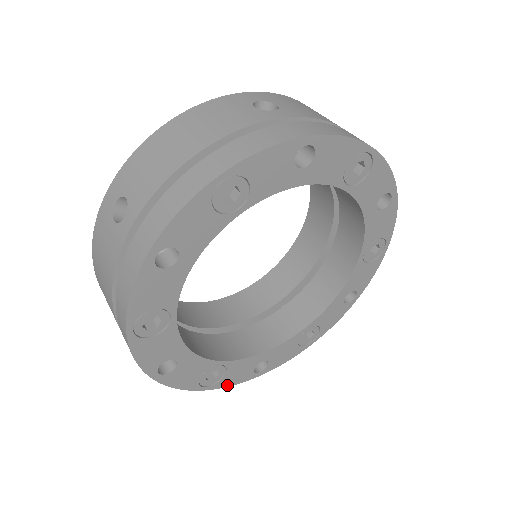
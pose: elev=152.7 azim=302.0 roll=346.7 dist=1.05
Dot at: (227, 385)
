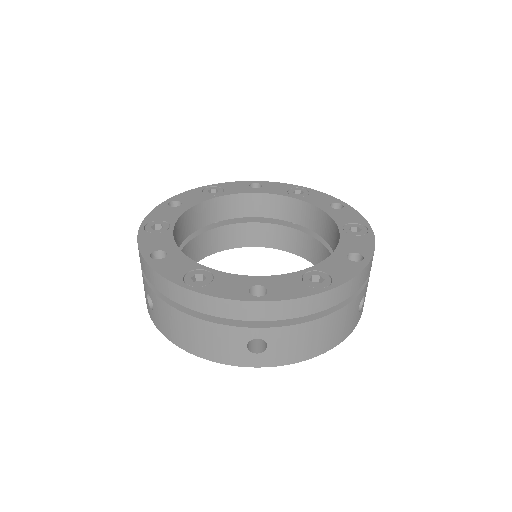
Dot at: (215, 295)
